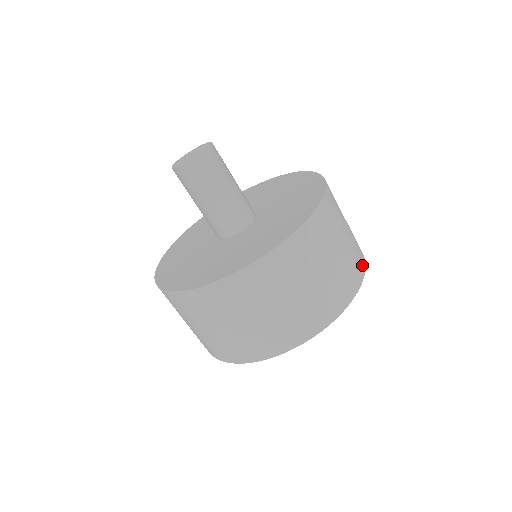
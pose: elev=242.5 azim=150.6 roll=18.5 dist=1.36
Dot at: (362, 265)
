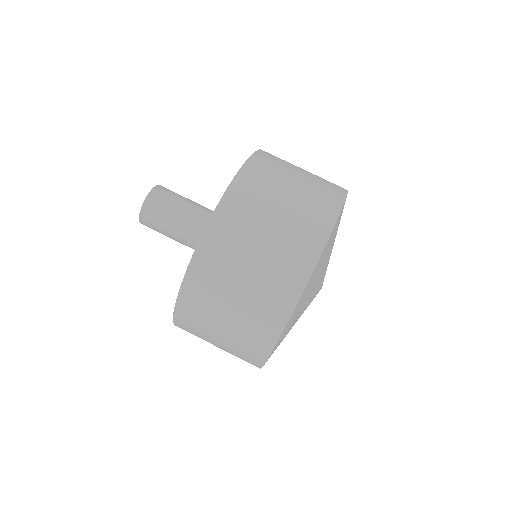
Dot at: occluded
